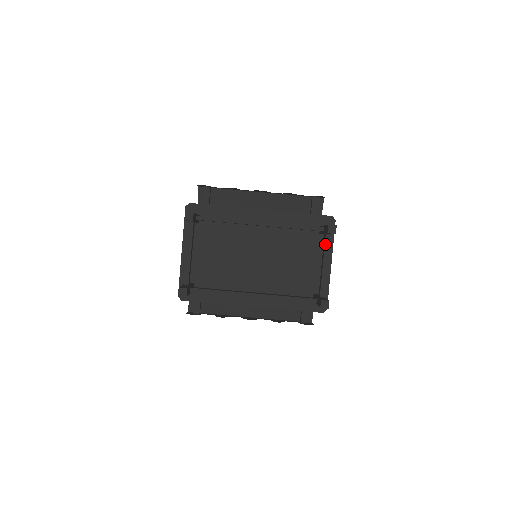
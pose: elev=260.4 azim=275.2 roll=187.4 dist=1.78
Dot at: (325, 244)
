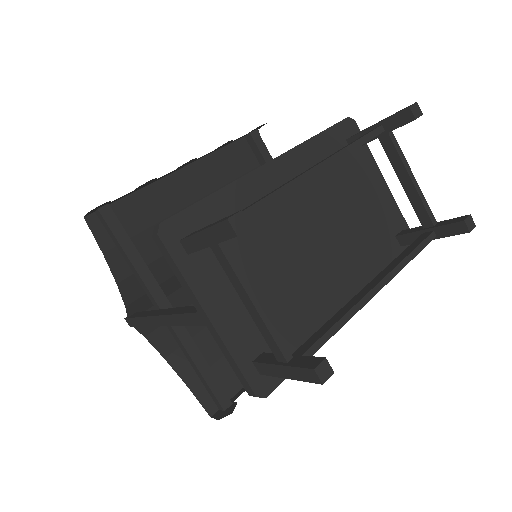
Dot at: (396, 148)
